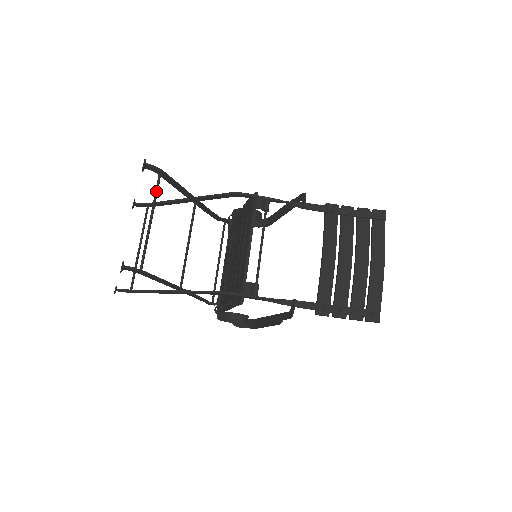
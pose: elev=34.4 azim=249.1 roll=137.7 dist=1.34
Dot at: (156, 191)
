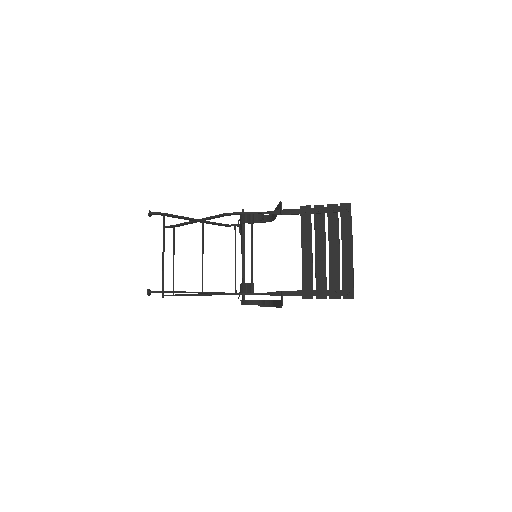
Dot at: (163, 230)
